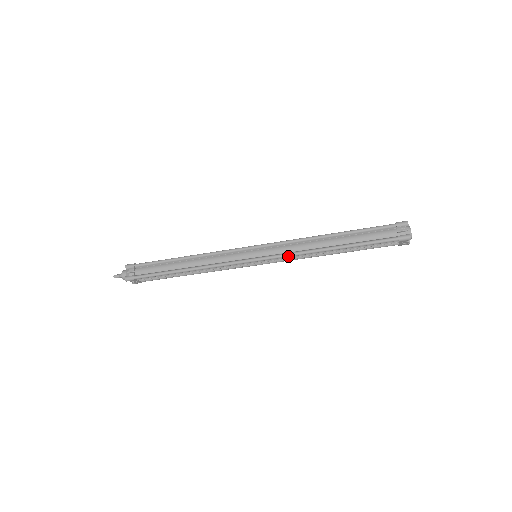
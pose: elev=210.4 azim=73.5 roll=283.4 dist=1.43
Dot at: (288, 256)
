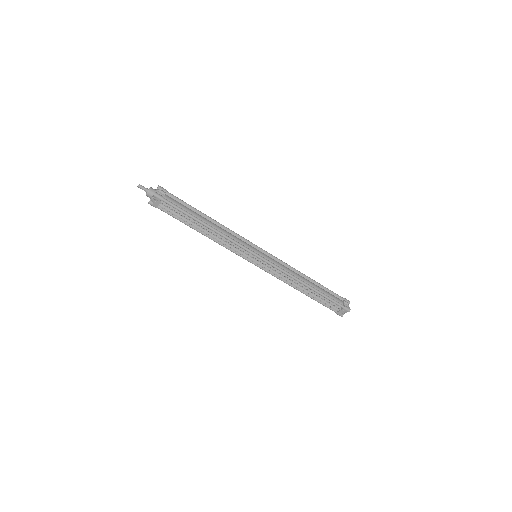
Dot at: (281, 270)
